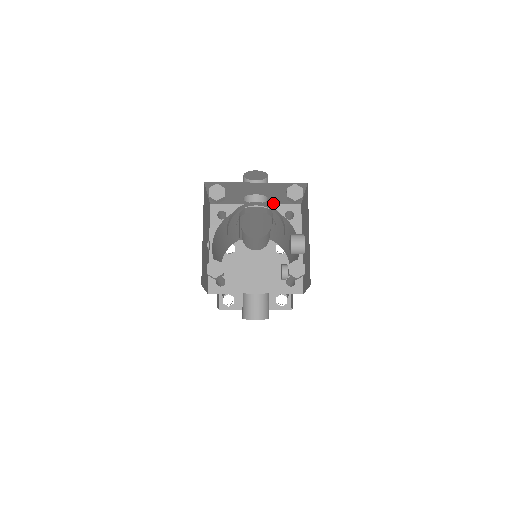
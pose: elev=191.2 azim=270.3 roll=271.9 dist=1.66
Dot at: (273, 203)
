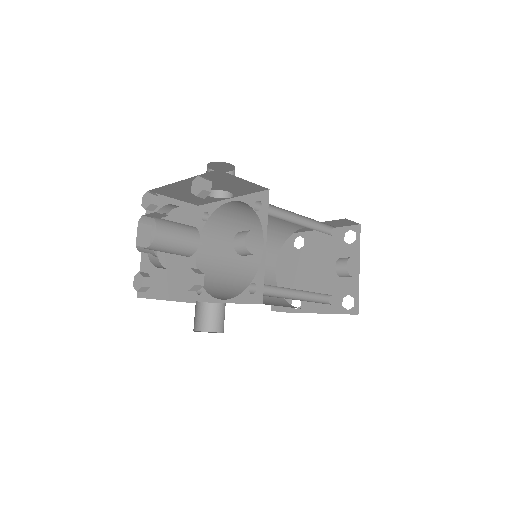
Dot at: (244, 194)
